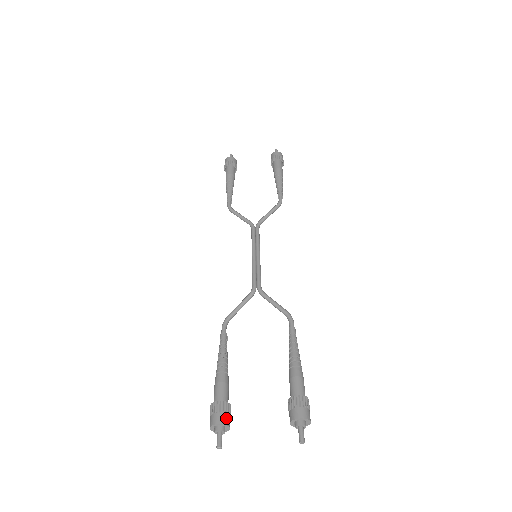
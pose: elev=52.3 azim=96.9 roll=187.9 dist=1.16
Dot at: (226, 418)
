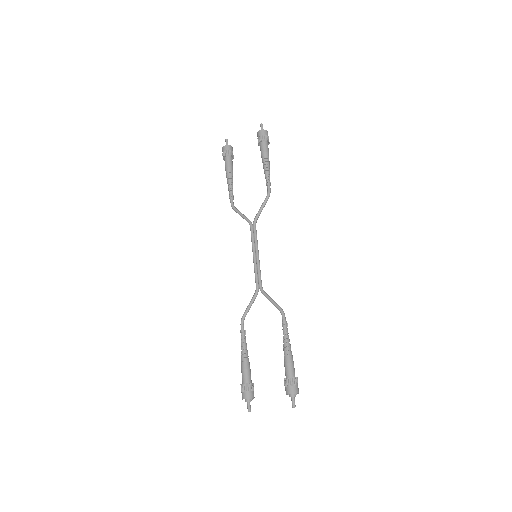
Dot at: (249, 394)
